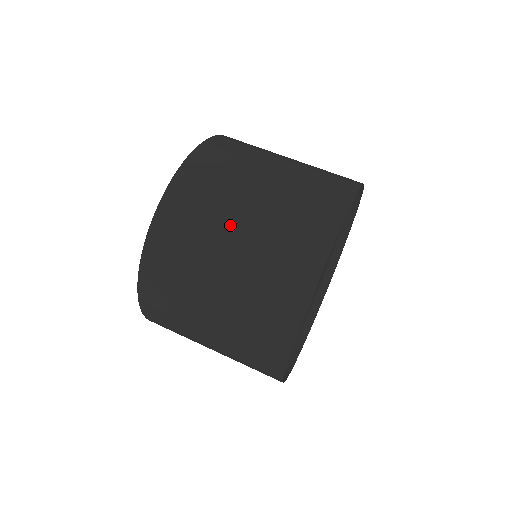
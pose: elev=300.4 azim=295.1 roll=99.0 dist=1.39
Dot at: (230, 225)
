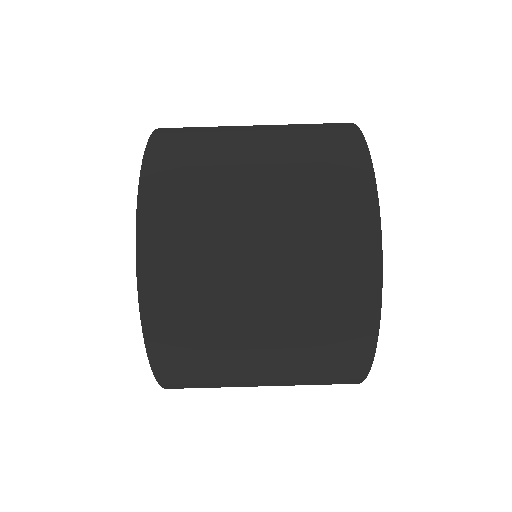
Dot at: (249, 380)
